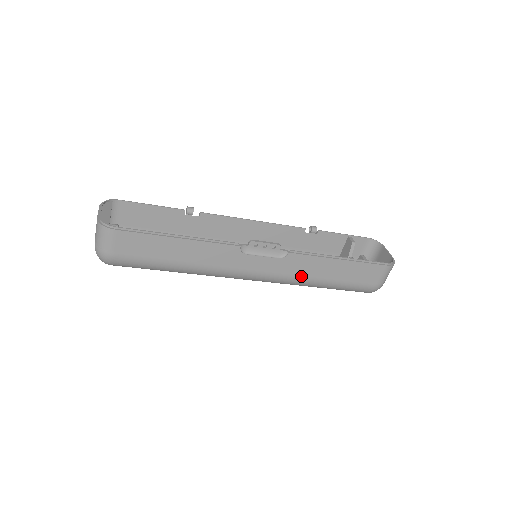
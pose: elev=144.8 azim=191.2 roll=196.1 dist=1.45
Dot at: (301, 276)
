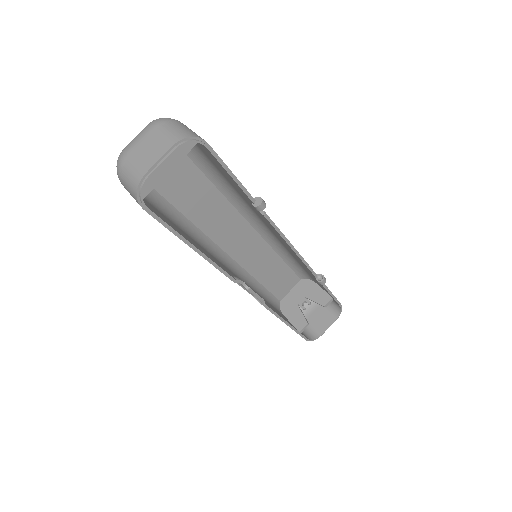
Dot at: occluded
